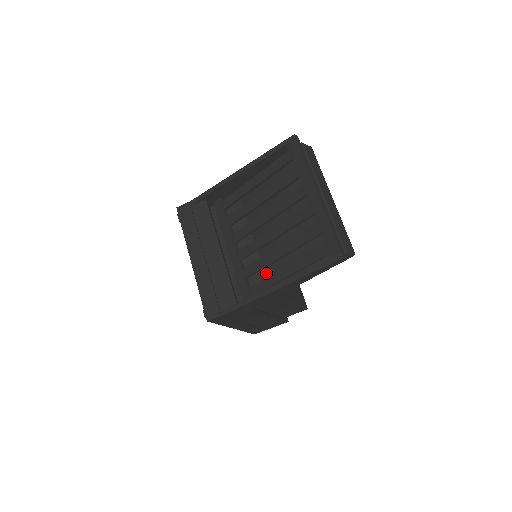
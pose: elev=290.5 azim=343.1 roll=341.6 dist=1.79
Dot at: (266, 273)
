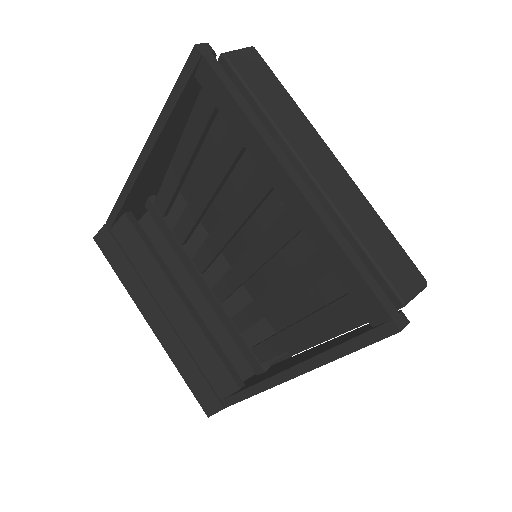
Dot at: (269, 322)
